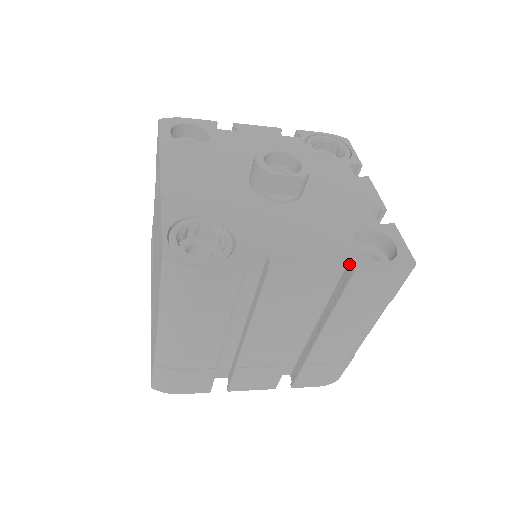
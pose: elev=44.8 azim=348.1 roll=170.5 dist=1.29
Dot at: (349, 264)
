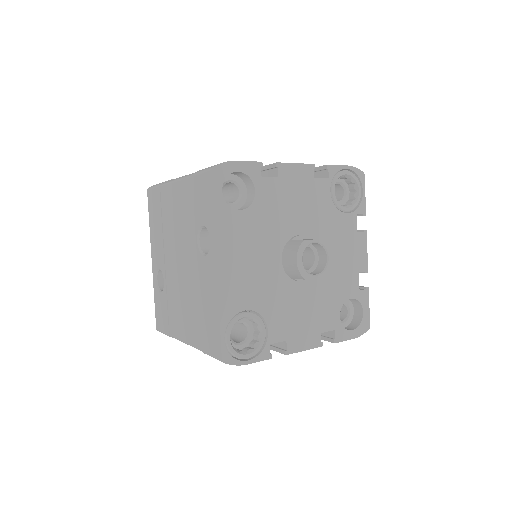
Dot at: (331, 331)
